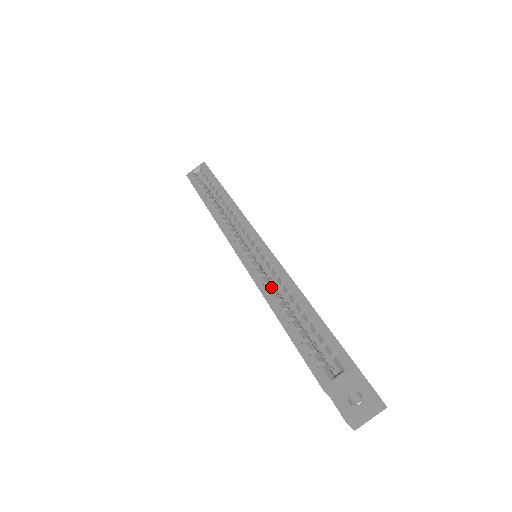
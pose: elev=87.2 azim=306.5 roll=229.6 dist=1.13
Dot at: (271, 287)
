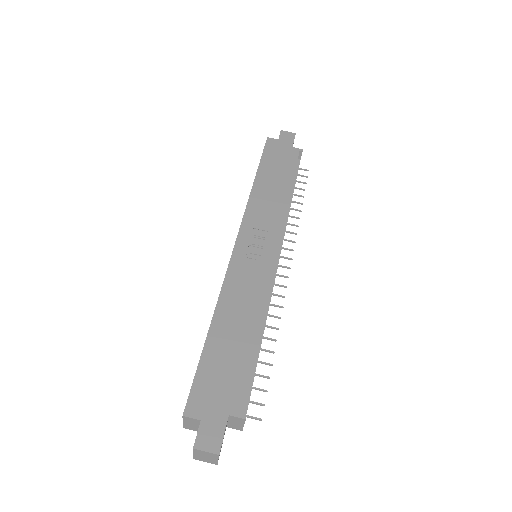
Dot at: occluded
